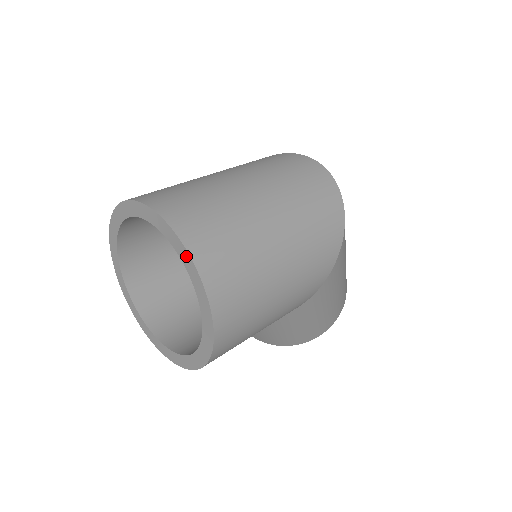
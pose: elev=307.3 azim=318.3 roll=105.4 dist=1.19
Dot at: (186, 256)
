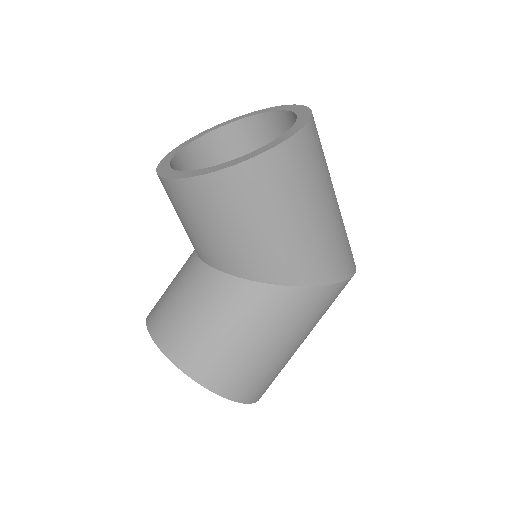
Dot at: (307, 114)
